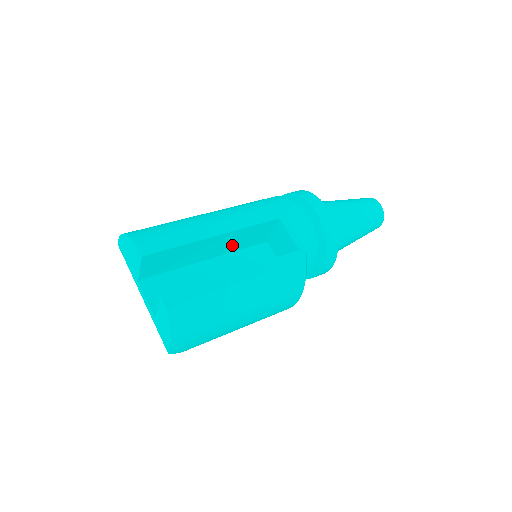
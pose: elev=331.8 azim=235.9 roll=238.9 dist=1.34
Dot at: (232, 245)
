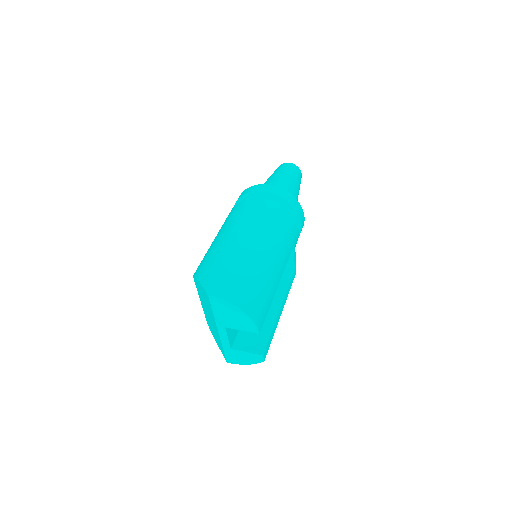
Dot at: occluded
